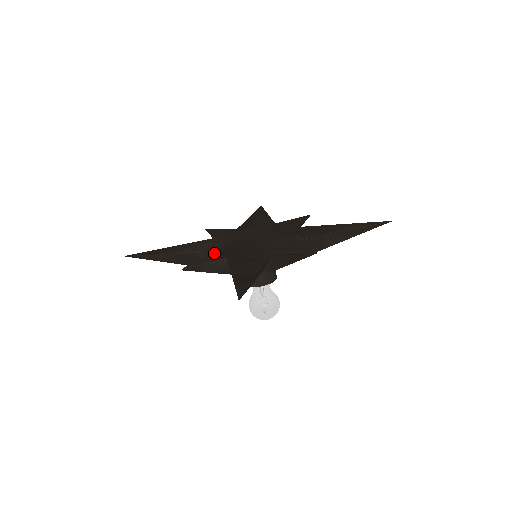
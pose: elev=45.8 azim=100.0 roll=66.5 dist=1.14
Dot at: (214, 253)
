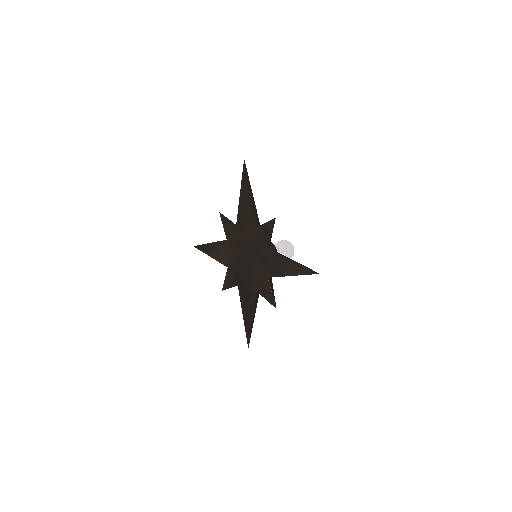
Dot at: (231, 273)
